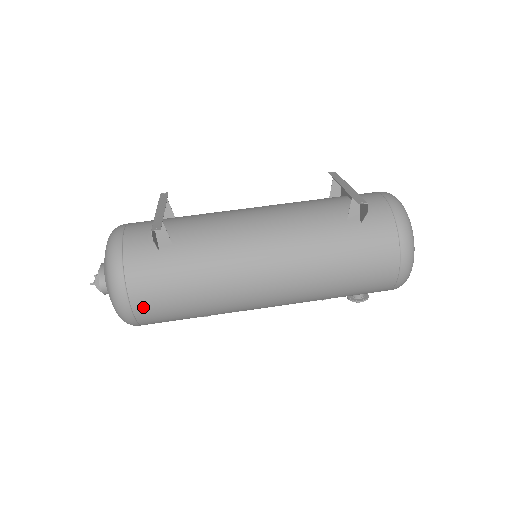
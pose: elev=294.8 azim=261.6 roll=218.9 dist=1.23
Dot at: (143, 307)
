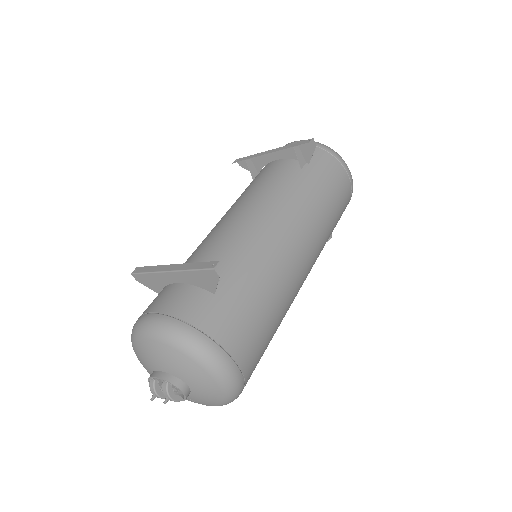
Dot at: (247, 358)
